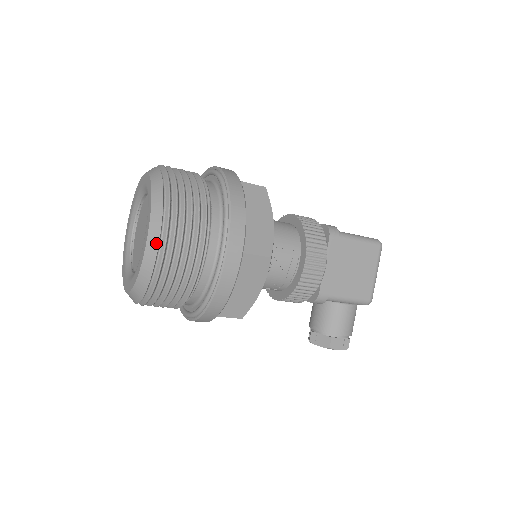
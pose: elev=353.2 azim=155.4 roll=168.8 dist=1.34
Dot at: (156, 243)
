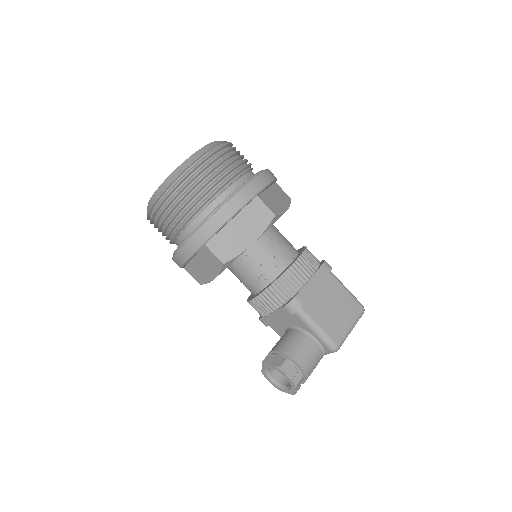
Dot at: (203, 152)
